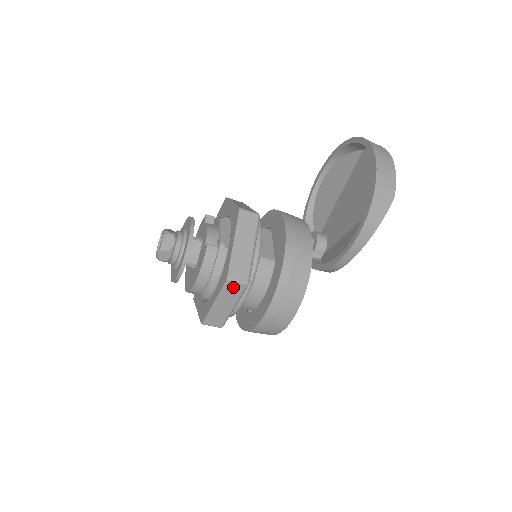
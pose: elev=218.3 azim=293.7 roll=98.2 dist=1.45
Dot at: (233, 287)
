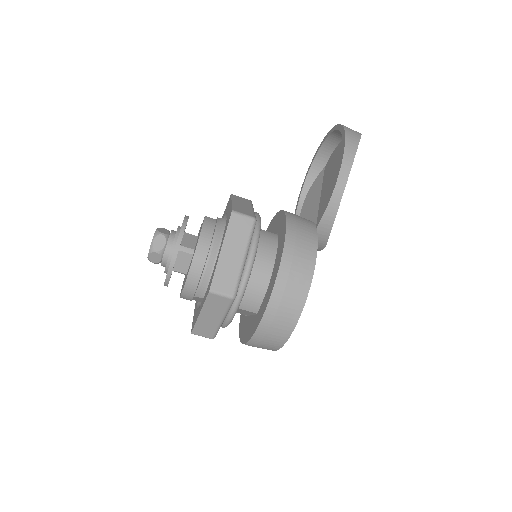
Dot at: (240, 223)
